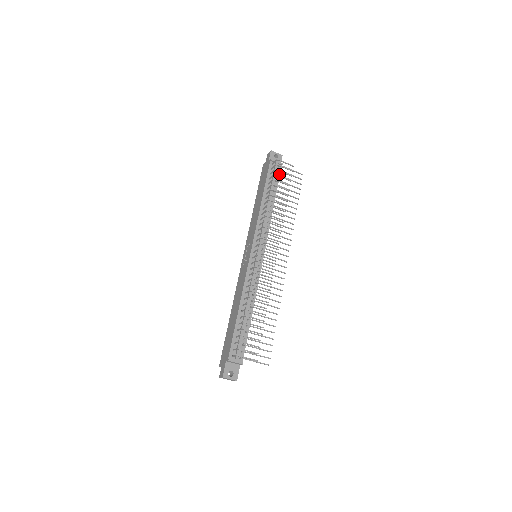
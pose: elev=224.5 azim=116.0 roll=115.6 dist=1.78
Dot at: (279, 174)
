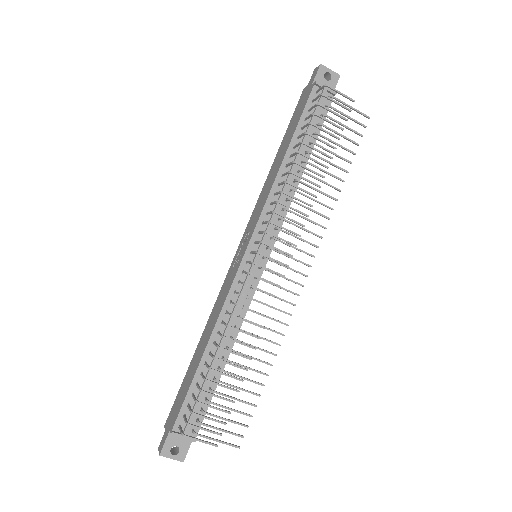
Dot at: (326, 112)
